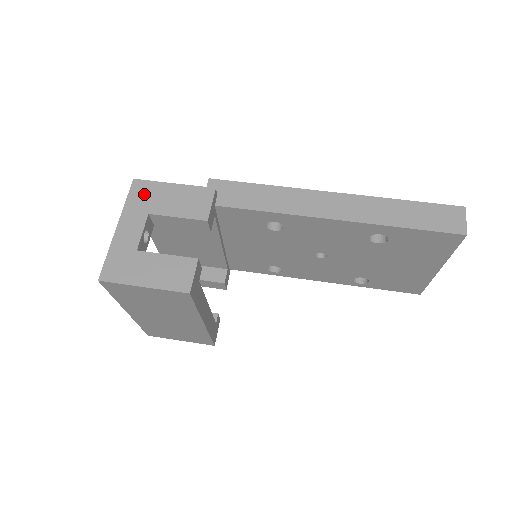
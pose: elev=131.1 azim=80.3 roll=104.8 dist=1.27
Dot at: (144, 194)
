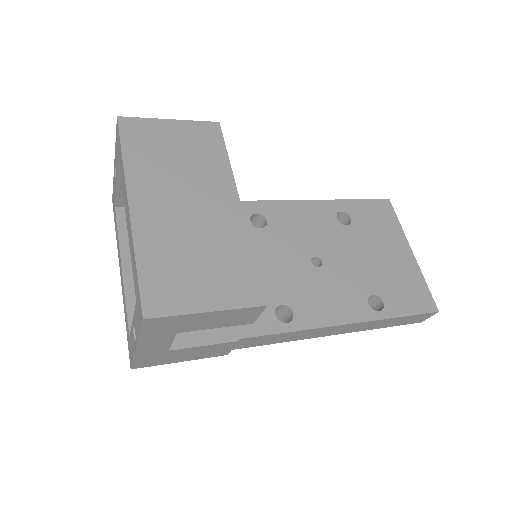
Dot at: occluded
